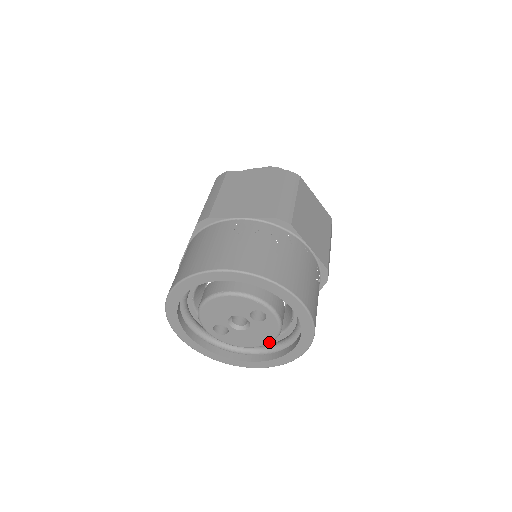
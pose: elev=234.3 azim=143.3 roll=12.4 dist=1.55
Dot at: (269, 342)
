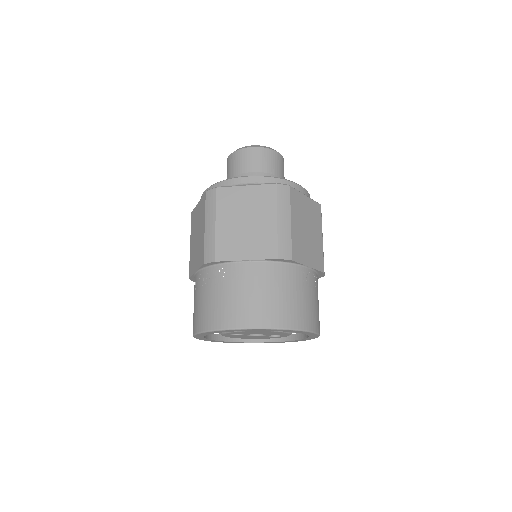
Dot at: occluded
